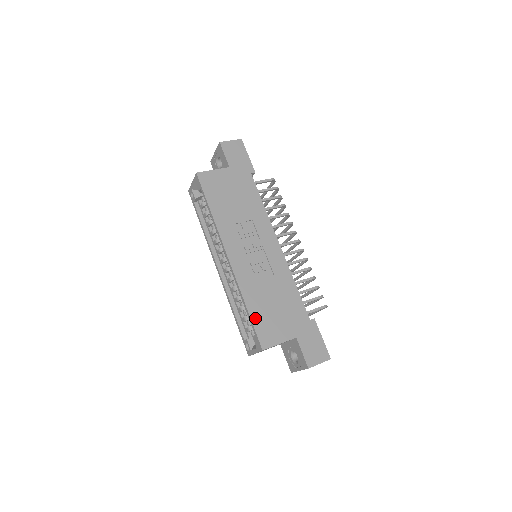
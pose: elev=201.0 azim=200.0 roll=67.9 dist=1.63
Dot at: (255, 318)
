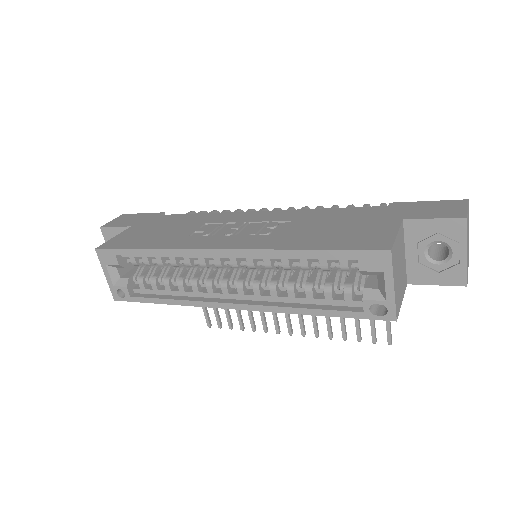
Dot at: (330, 246)
